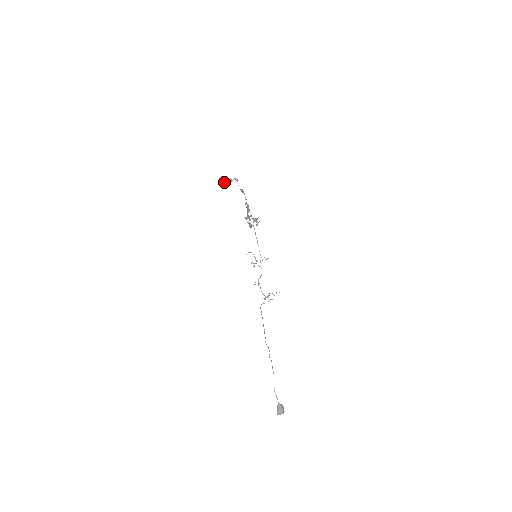
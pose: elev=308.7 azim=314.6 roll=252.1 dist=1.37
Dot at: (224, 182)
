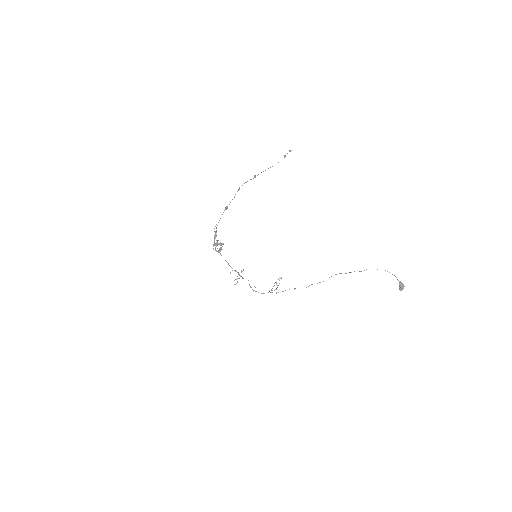
Dot at: occluded
